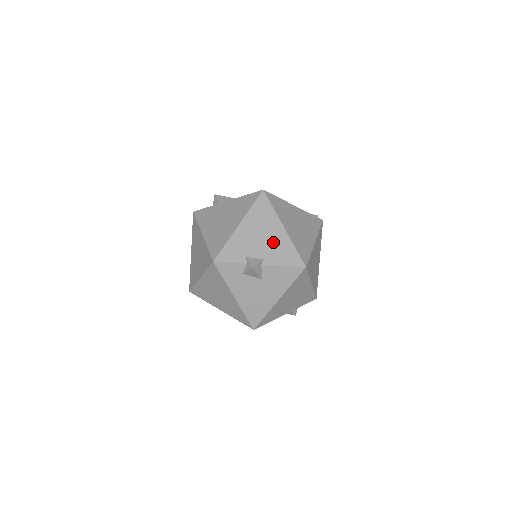
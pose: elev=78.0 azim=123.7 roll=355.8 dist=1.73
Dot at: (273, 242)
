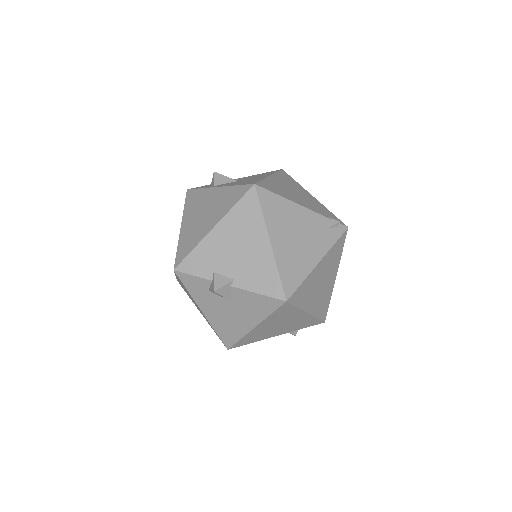
Dot at: (251, 259)
